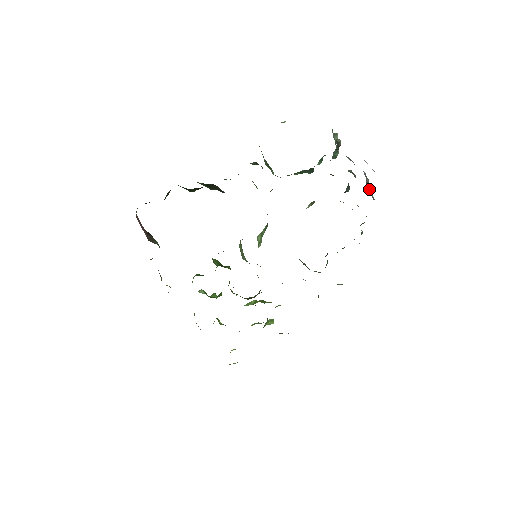
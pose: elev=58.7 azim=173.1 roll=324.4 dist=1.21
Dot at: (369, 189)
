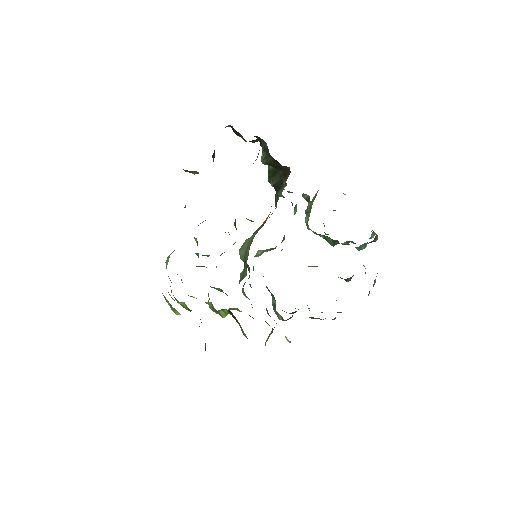
Dot at: occluded
